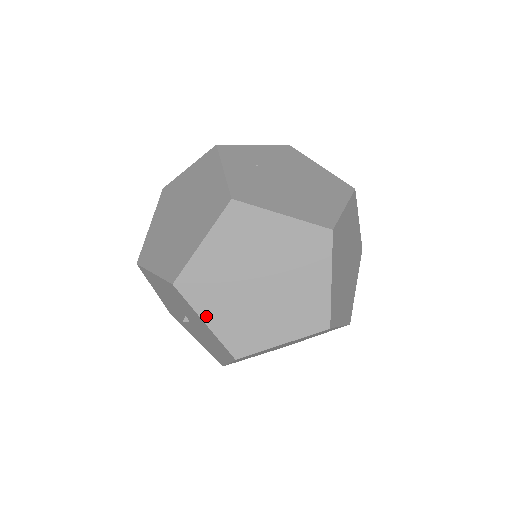
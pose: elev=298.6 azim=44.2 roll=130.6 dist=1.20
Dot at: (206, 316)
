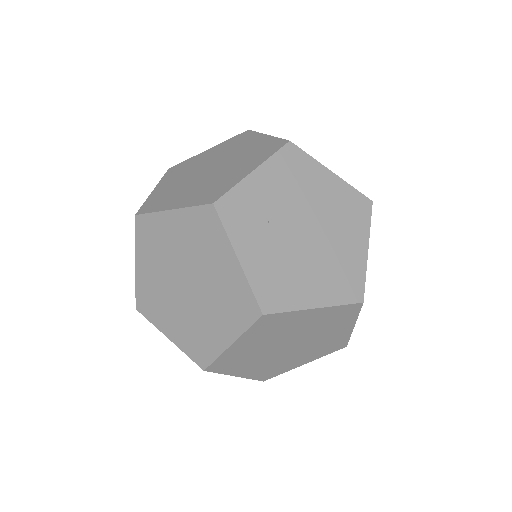
Dot at: (237, 374)
